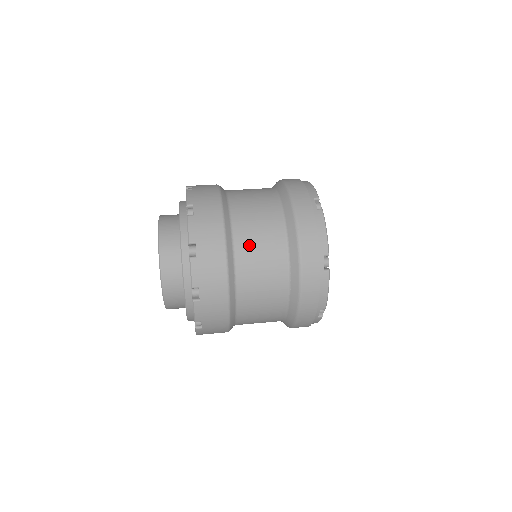
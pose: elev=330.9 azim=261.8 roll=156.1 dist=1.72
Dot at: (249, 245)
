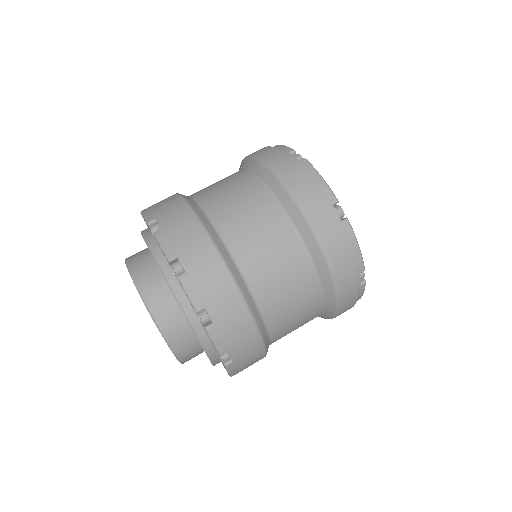
Dot at: occluded
